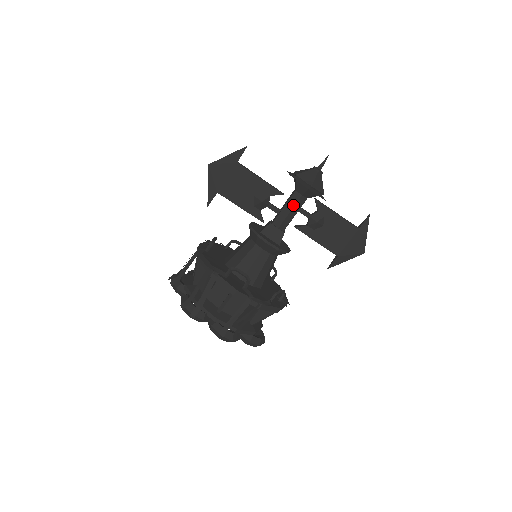
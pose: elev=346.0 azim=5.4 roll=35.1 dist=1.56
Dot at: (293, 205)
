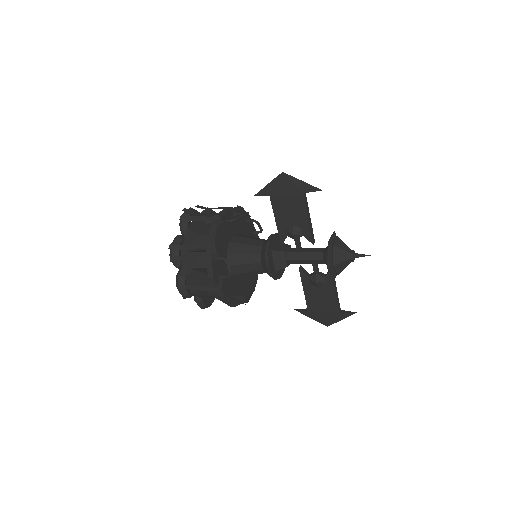
Dot at: (311, 258)
